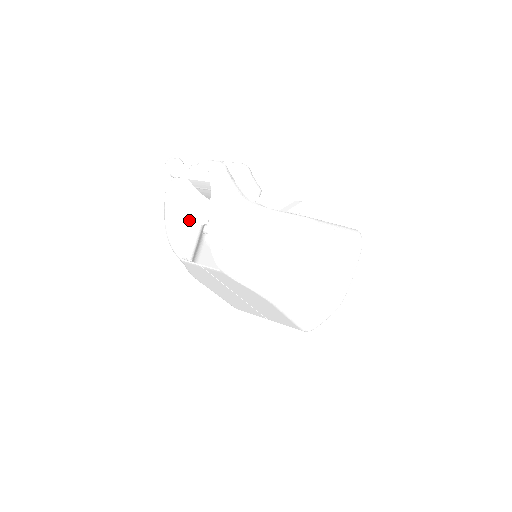
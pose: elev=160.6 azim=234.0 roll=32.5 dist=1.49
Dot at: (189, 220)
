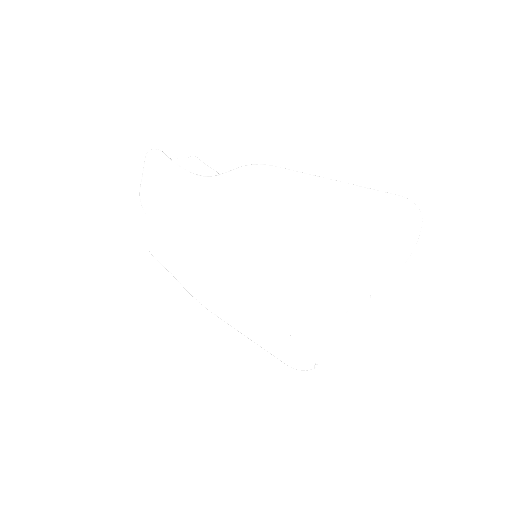
Dot at: occluded
